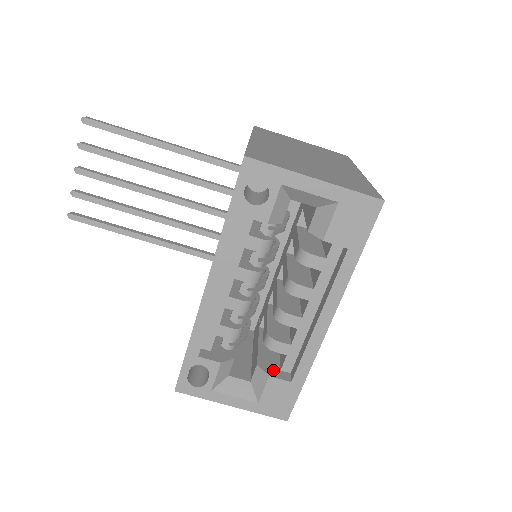
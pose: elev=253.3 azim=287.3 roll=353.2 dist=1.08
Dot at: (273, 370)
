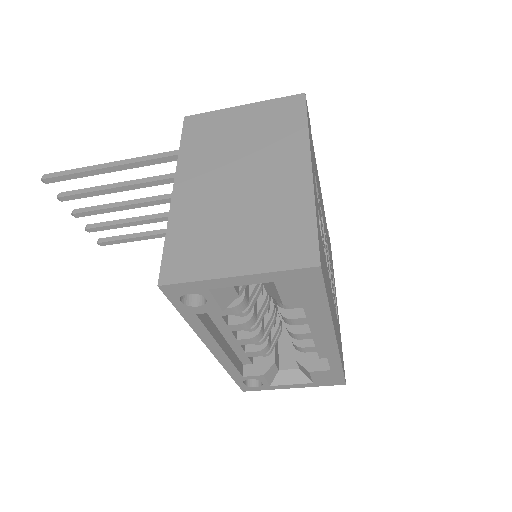
Dot at: (312, 362)
